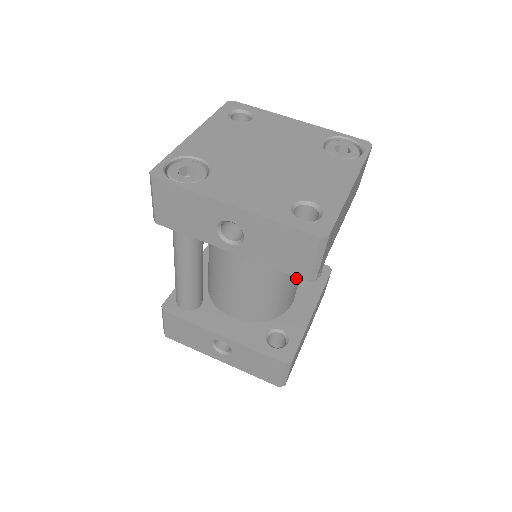
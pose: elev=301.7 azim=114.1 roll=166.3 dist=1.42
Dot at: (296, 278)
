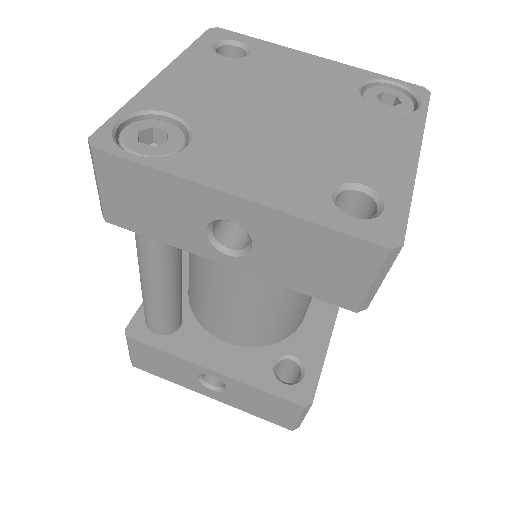
Dot at: occluded
